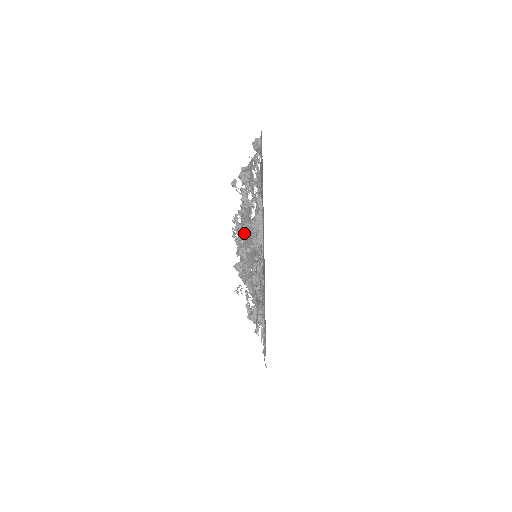
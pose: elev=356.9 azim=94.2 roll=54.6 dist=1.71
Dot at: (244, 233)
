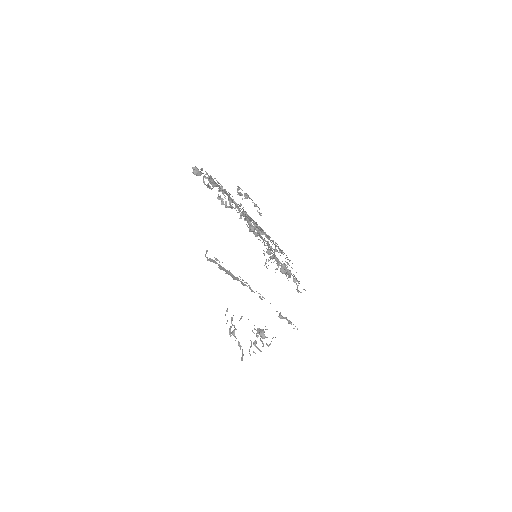
Dot at: occluded
